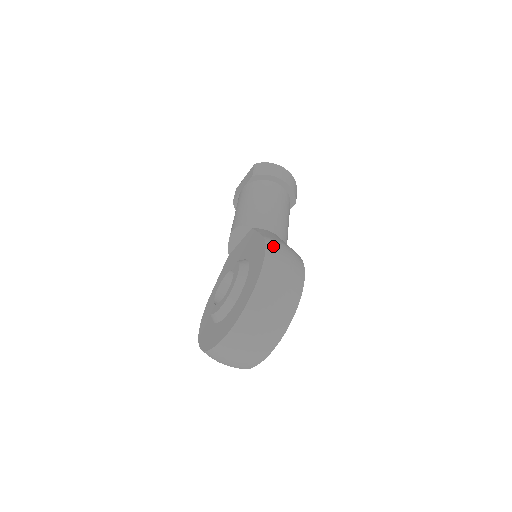
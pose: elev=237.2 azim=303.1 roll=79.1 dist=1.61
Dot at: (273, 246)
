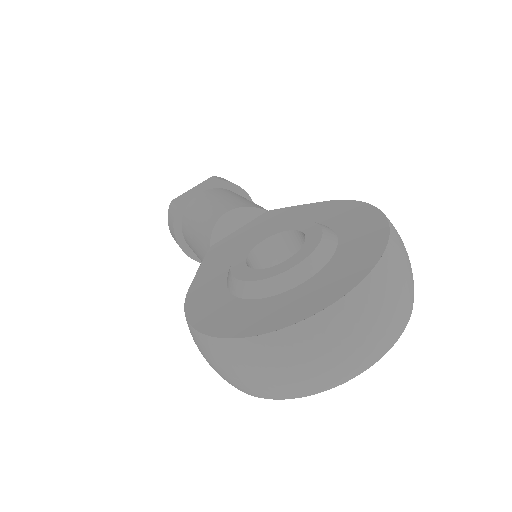
Dot at: occluded
